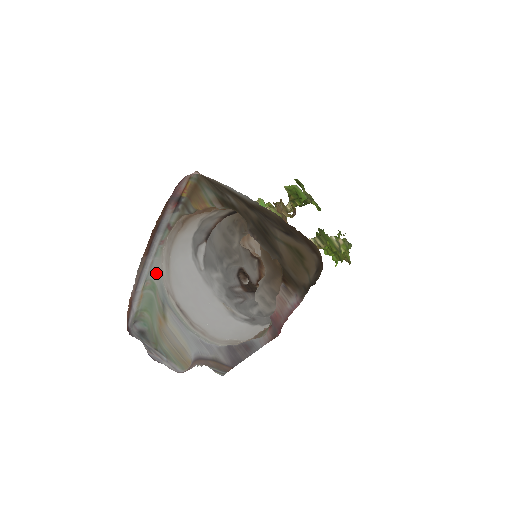
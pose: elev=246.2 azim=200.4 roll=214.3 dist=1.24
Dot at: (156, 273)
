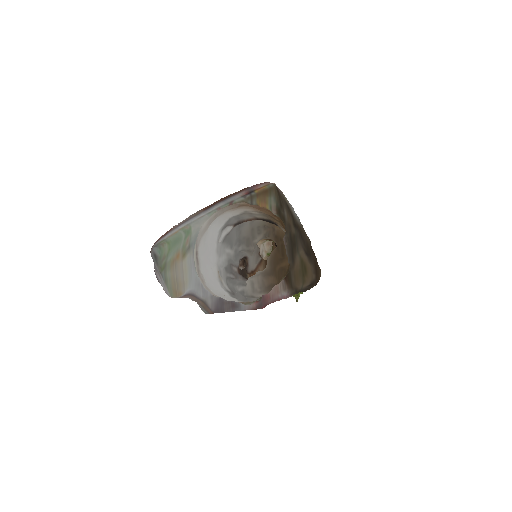
Dot at: (198, 224)
